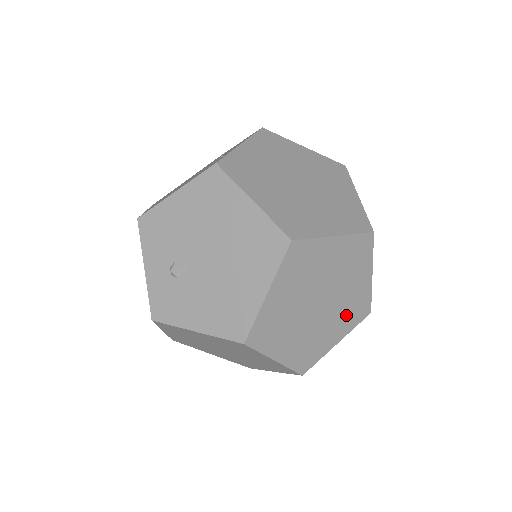
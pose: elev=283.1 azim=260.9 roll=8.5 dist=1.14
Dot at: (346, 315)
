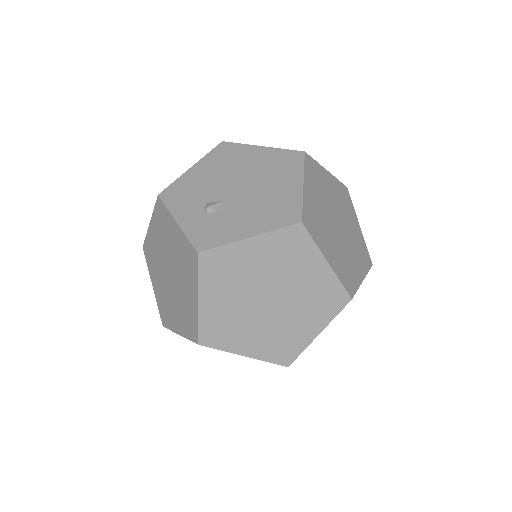
Dot at: (358, 253)
